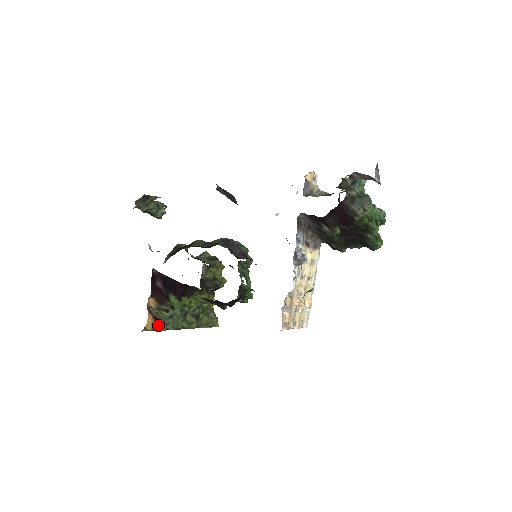
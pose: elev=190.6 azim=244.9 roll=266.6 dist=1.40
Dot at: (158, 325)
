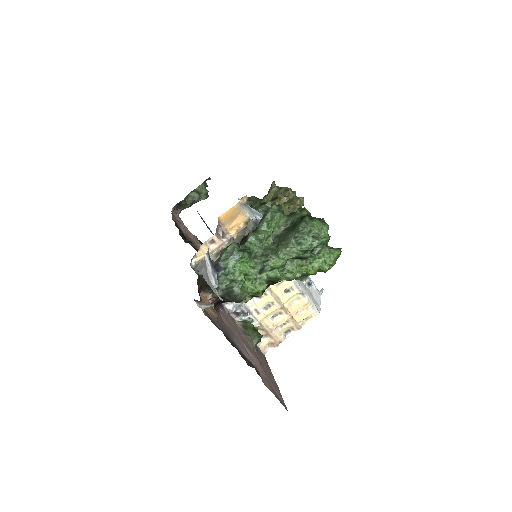
Dot at: occluded
